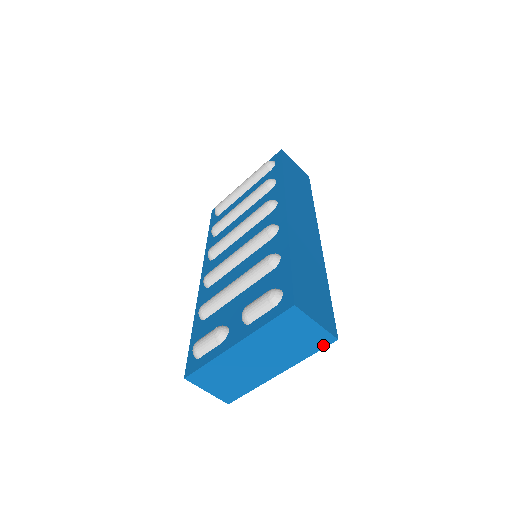
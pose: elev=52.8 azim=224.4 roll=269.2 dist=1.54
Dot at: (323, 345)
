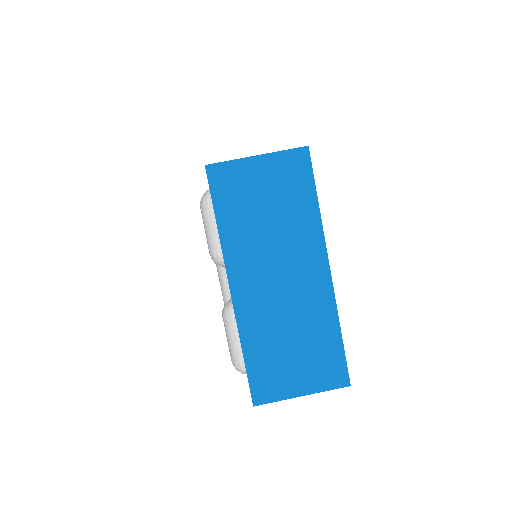
Dot at: (307, 173)
